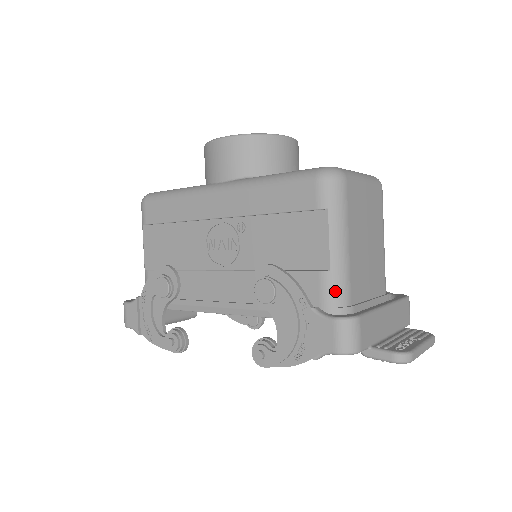
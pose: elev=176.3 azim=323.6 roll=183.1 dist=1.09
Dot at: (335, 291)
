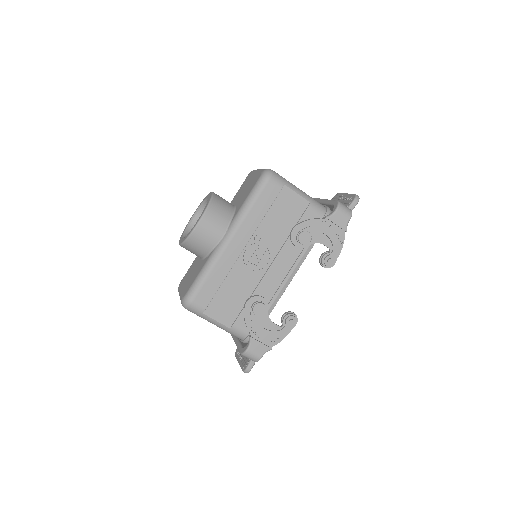
Dot at: (319, 207)
